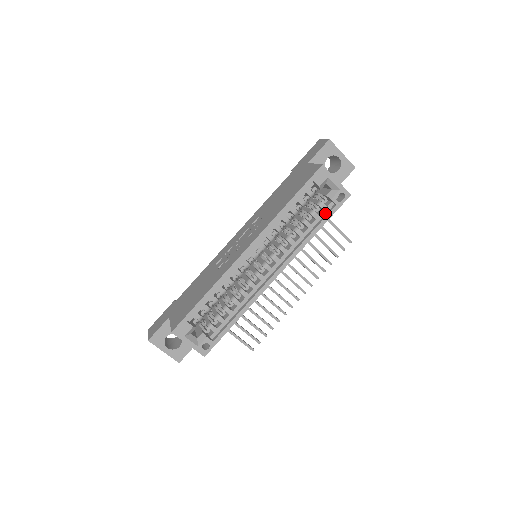
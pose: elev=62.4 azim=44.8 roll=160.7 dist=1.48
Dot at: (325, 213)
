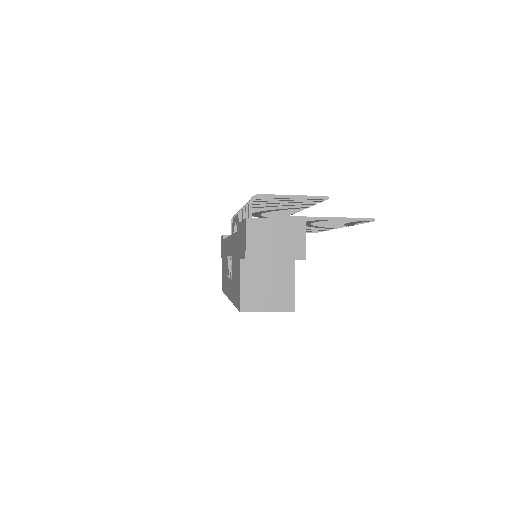
Dot at: occluded
